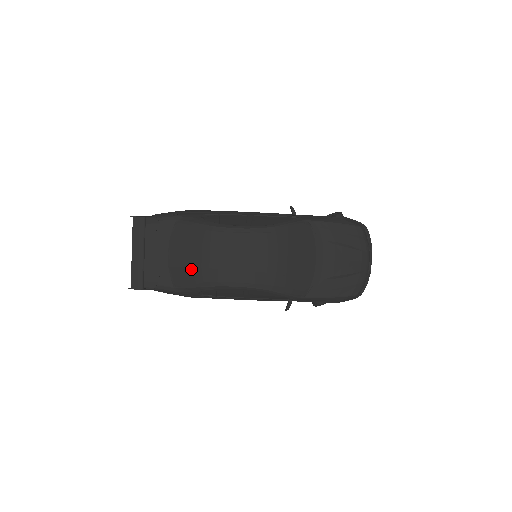
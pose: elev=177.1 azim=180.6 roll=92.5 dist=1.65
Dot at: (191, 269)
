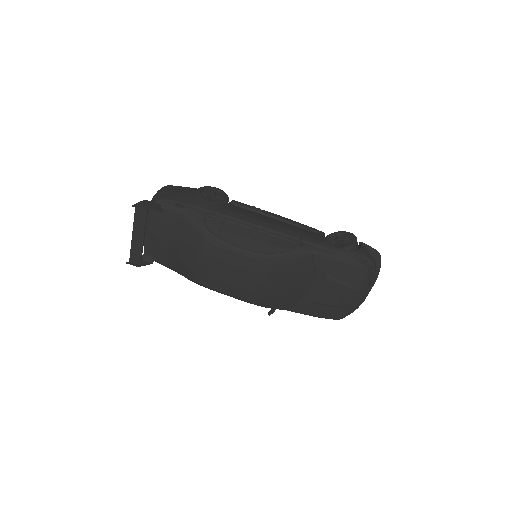
Dot at: (185, 265)
